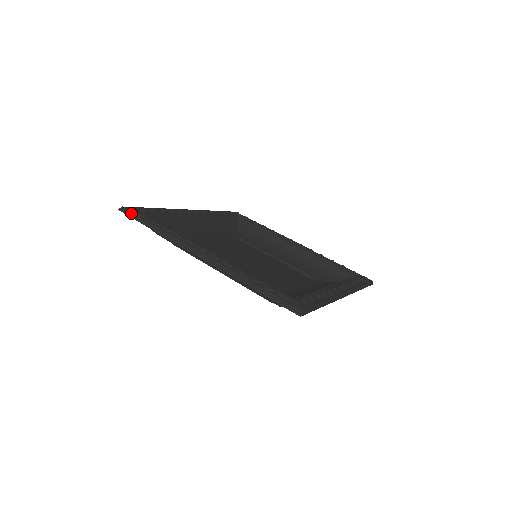
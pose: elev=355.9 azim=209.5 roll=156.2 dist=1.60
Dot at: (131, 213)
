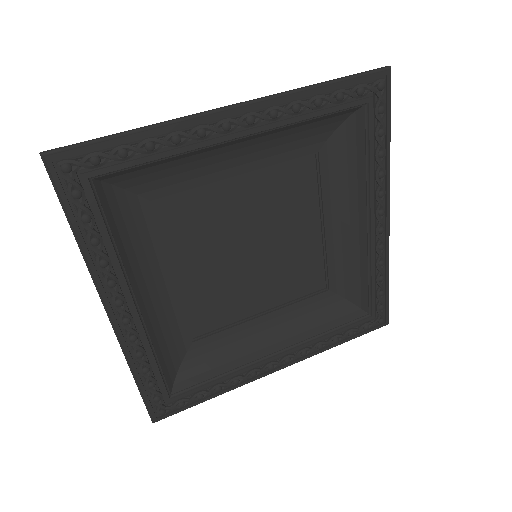
Dot at: (54, 183)
